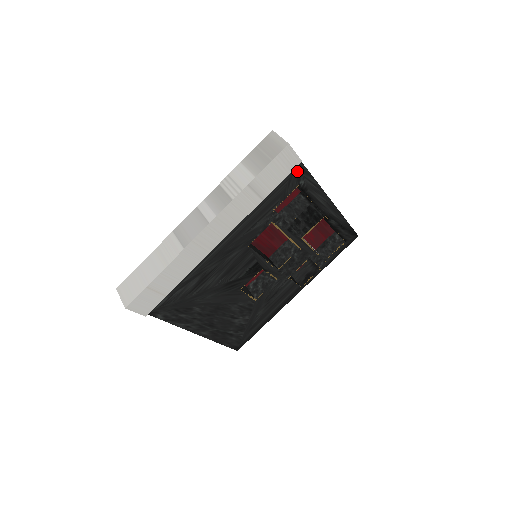
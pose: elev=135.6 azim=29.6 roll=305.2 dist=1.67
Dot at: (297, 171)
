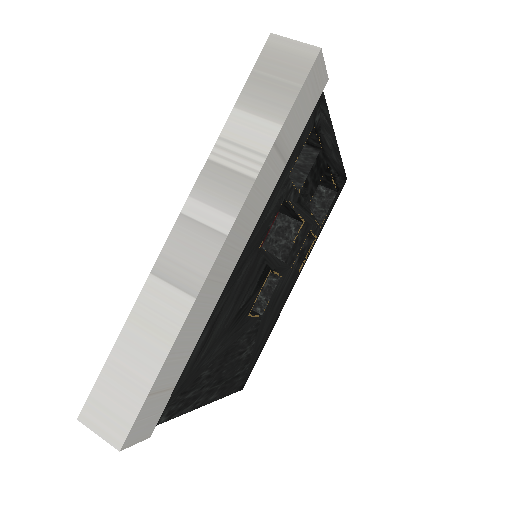
Dot at: occluded
